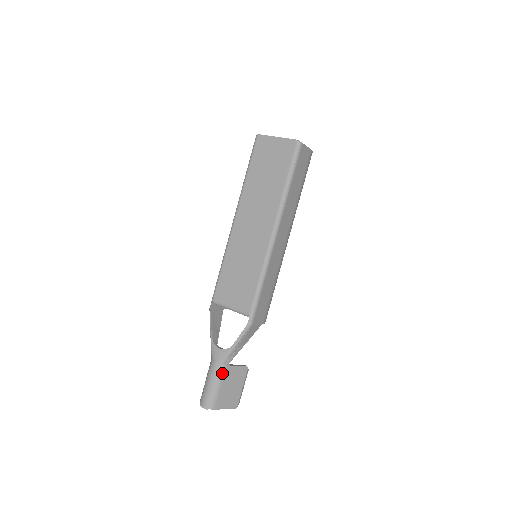
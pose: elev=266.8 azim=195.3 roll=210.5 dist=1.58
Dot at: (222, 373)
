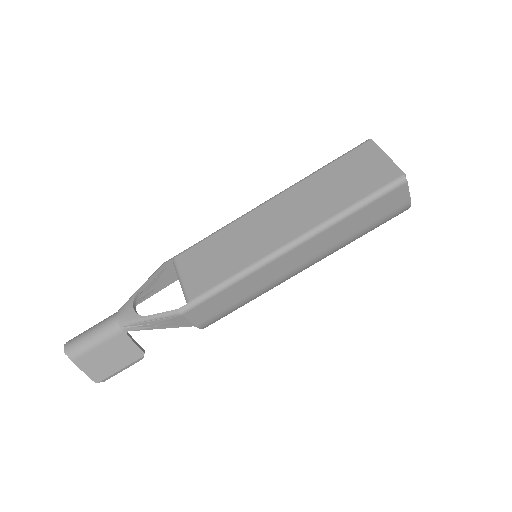
Dot at: (112, 333)
